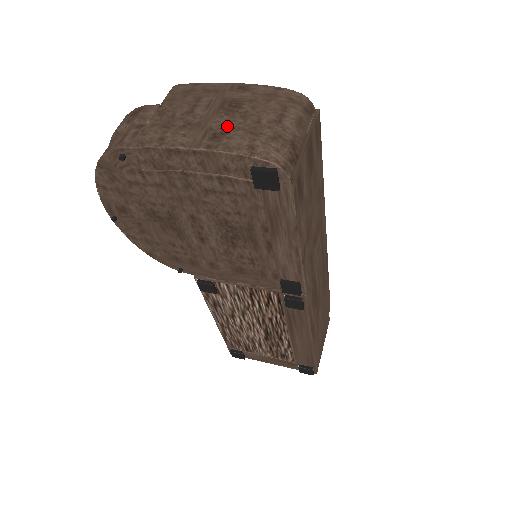
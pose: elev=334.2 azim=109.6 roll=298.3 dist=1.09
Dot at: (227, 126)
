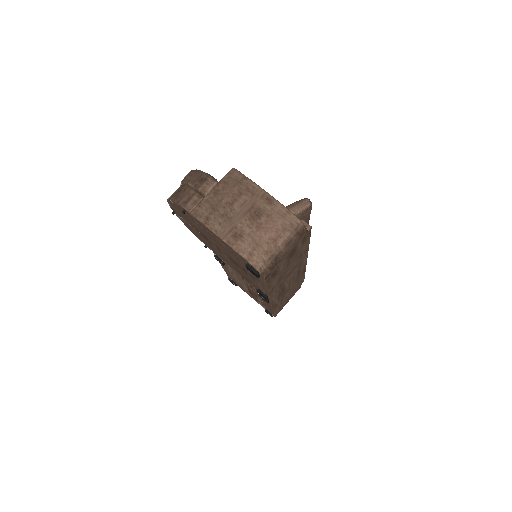
Dot at: (245, 230)
